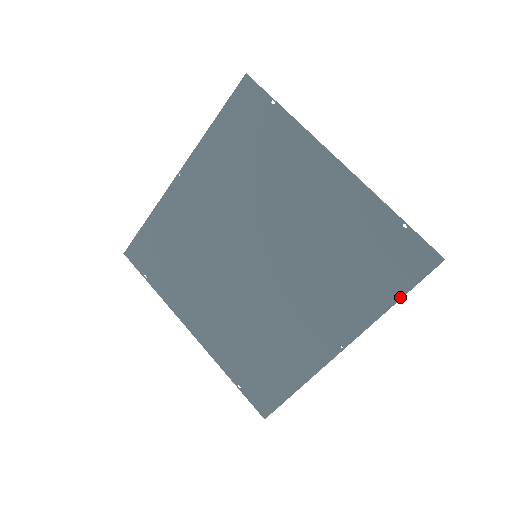
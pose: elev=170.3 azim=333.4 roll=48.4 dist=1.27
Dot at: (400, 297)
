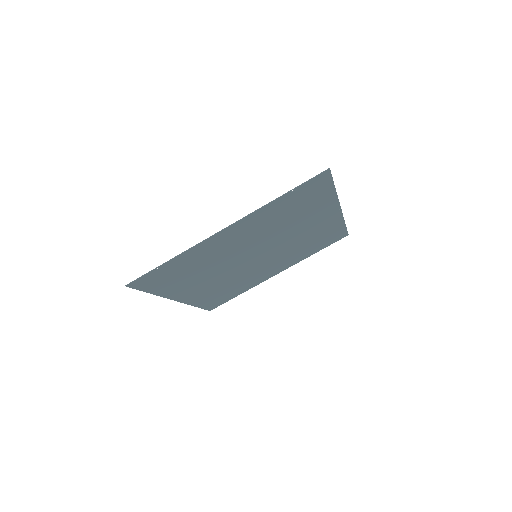
Dot at: (334, 188)
